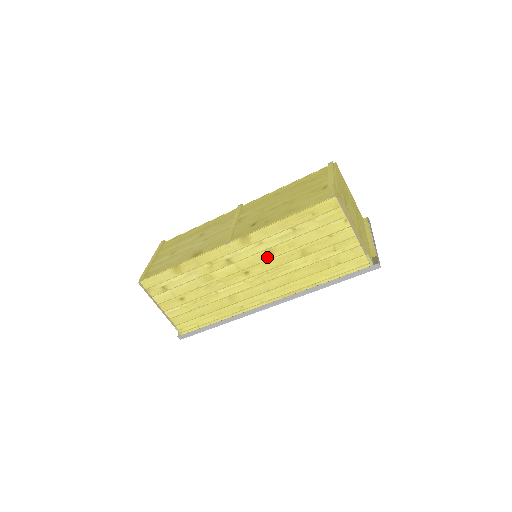
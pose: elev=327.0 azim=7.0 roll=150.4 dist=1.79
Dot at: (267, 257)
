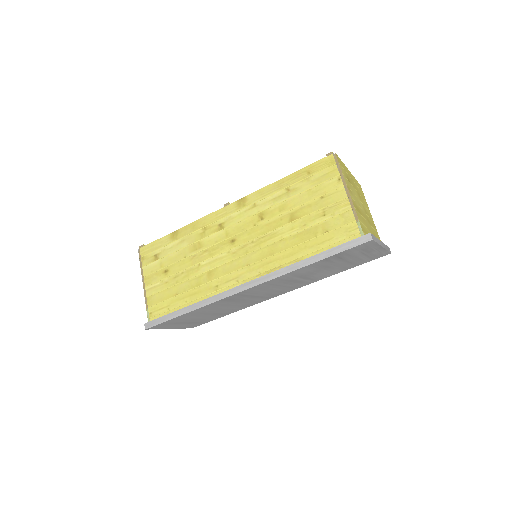
Dot at: (256, 222)
